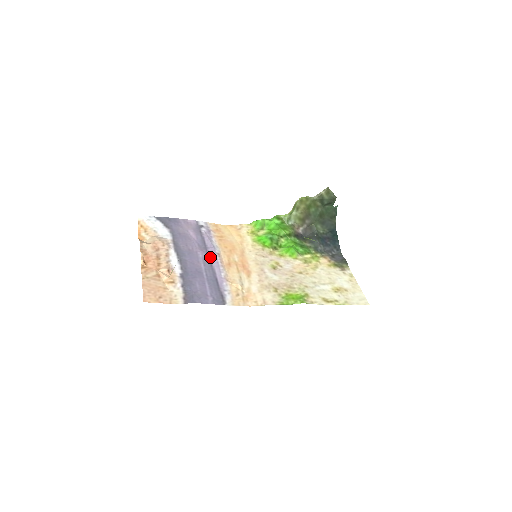
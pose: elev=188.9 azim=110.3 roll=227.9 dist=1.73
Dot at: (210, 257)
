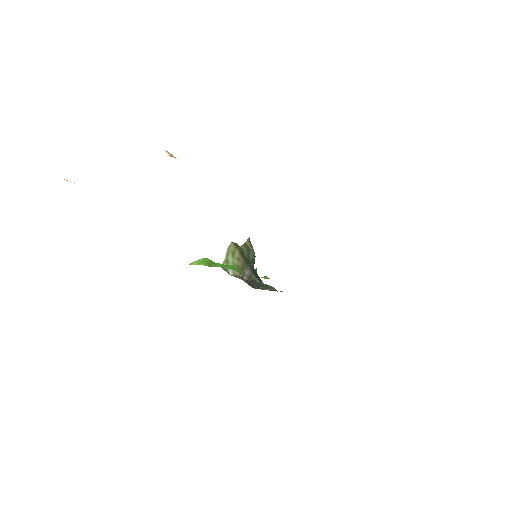
Dot at: occluded
